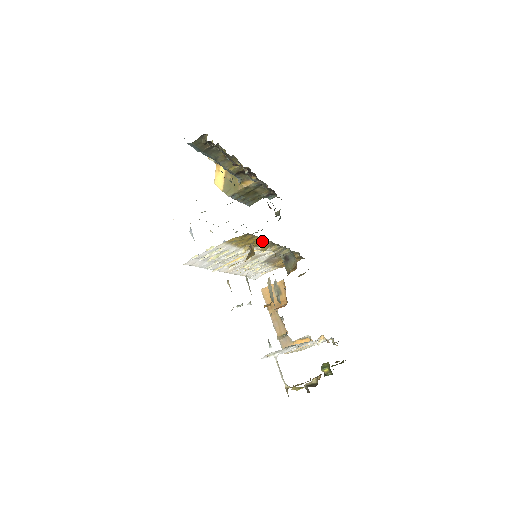
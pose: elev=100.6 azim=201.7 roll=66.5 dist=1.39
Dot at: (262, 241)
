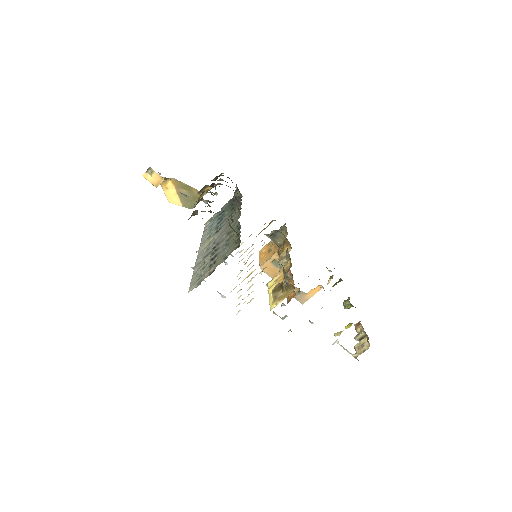
Dot at: occluded
